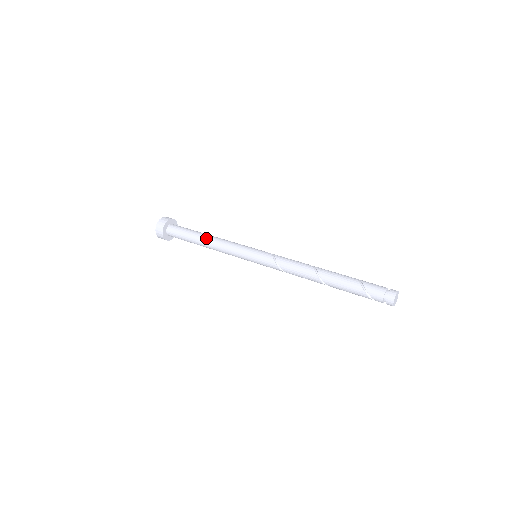
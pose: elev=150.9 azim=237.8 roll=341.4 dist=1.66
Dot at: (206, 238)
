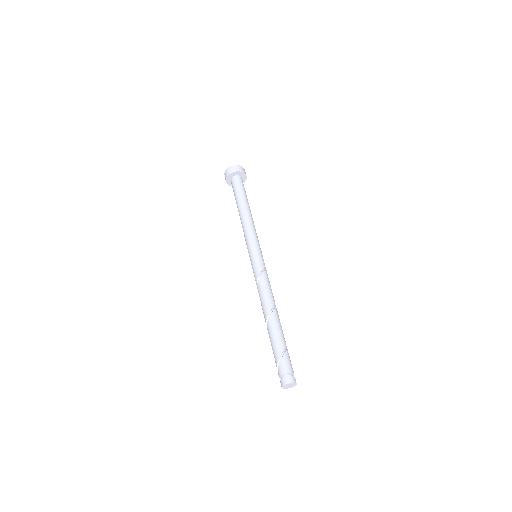
Dot at: (247, 209)
